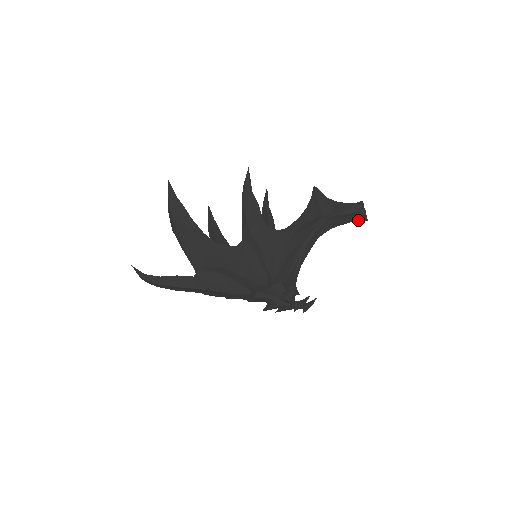
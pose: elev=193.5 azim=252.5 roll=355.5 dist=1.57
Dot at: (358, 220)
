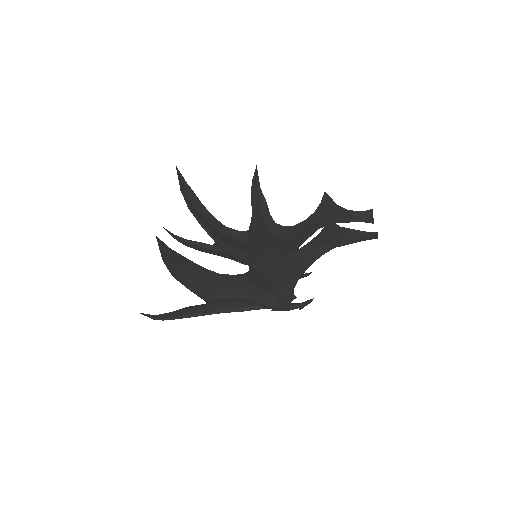
Dot at: occluded
